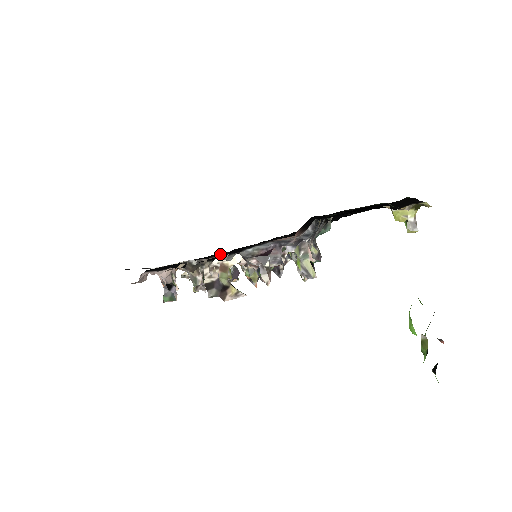
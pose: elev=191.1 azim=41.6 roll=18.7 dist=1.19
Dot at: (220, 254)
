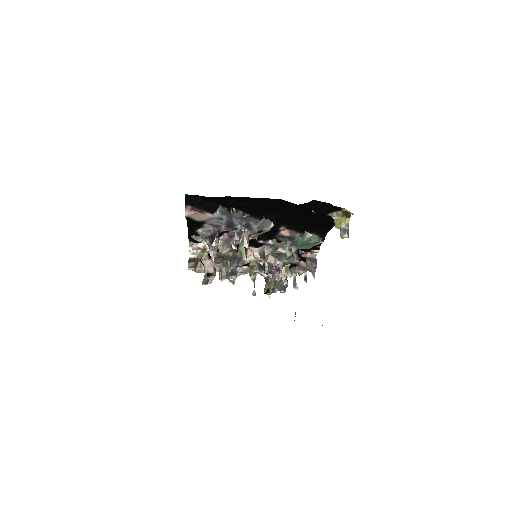
Dot at: occluded
